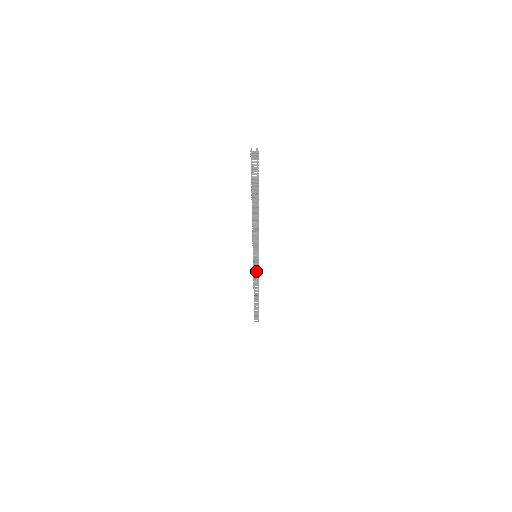
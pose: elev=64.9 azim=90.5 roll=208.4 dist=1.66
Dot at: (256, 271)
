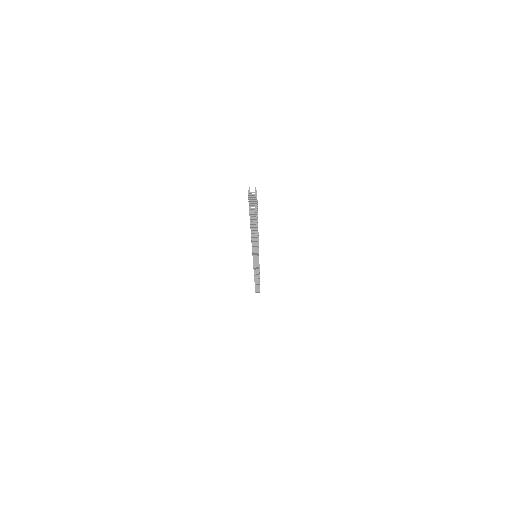
Dot at: (256, 265)
